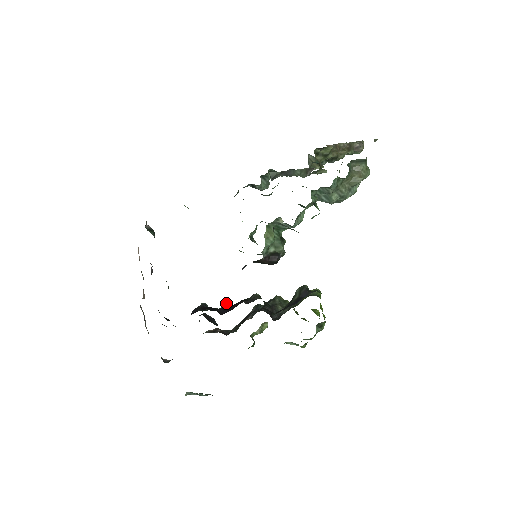
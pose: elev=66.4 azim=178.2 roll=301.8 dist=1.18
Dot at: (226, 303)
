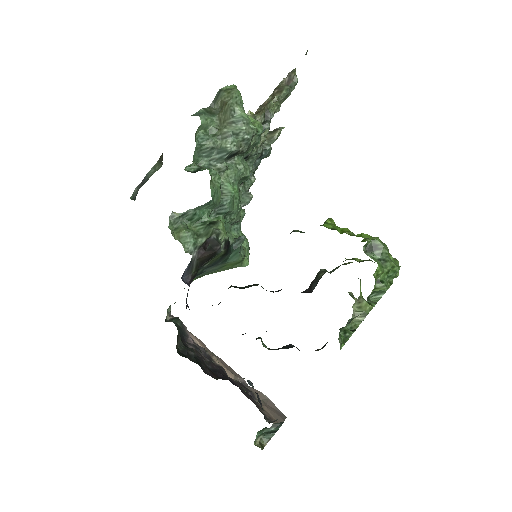
Dot at: occluded
